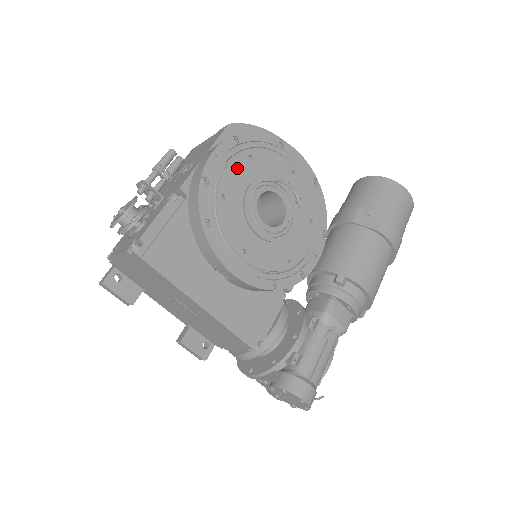
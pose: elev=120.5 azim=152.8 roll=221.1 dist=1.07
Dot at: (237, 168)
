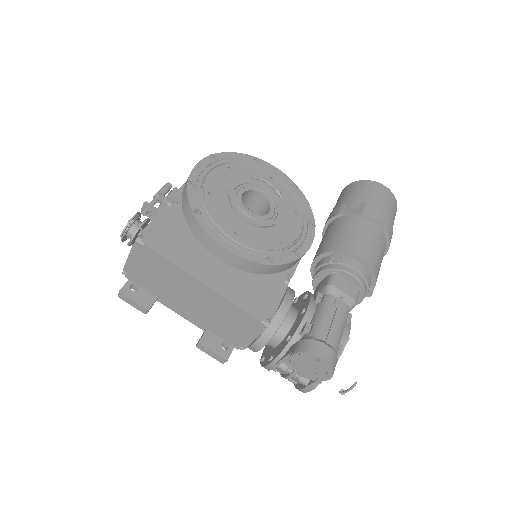
Dot at: (219, 175)
